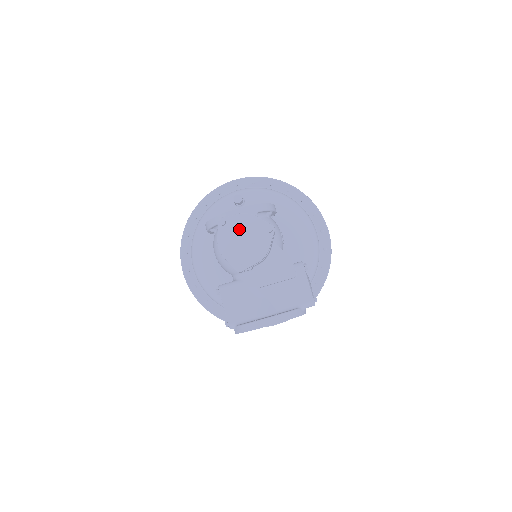
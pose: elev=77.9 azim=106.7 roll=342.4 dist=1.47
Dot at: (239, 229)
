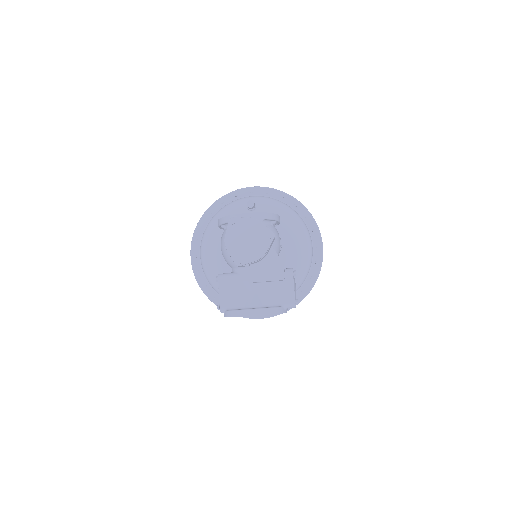
Dot at: (245, 230)
